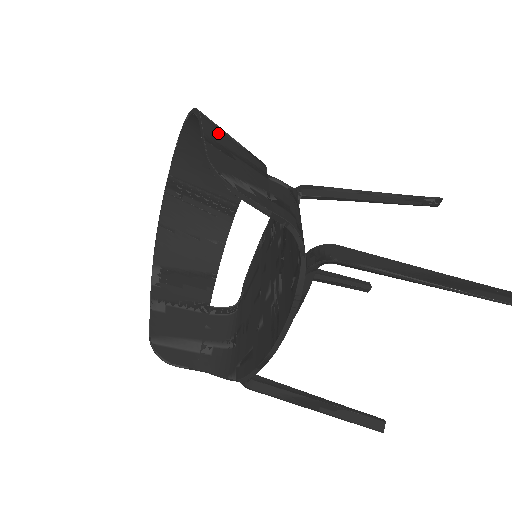
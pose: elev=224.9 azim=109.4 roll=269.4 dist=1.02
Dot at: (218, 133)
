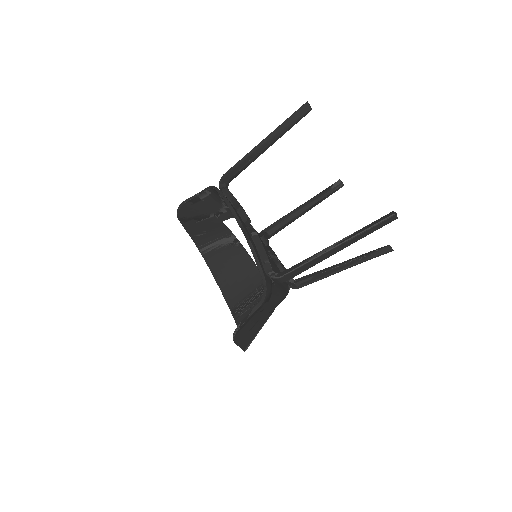
Dot at: (197, 232)
